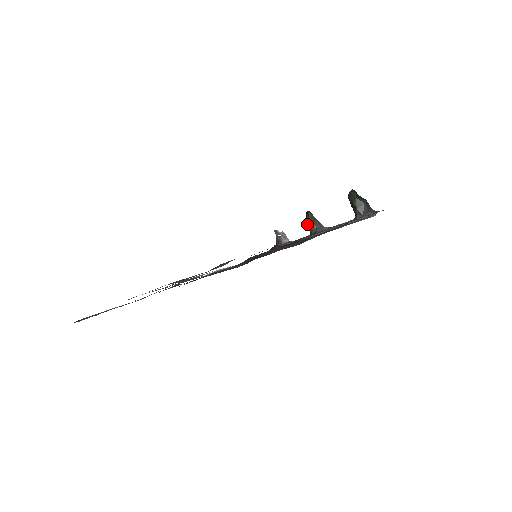
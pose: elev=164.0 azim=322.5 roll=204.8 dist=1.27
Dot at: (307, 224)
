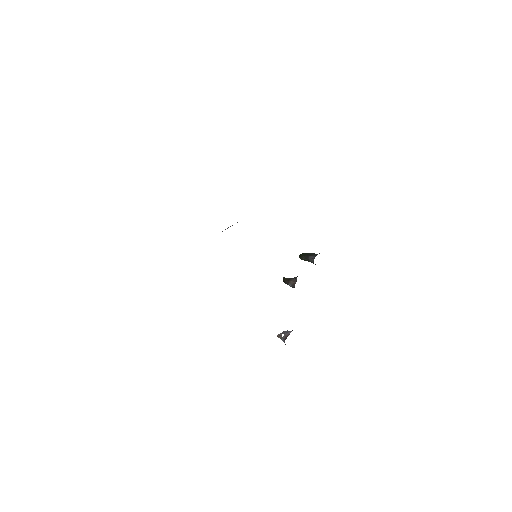
Dot at: (288, 284)
